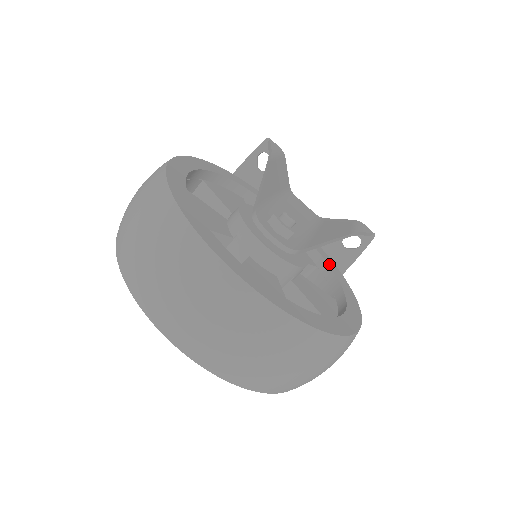
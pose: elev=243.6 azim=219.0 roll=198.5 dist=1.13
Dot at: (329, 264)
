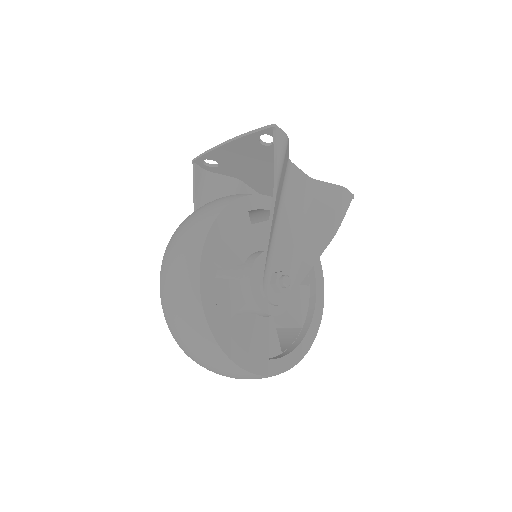
Dot at: occluded
